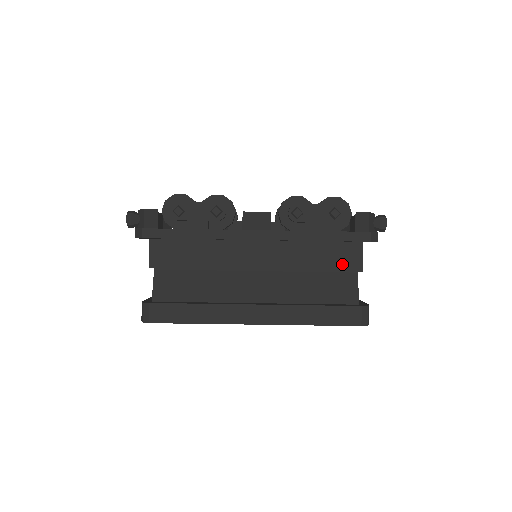
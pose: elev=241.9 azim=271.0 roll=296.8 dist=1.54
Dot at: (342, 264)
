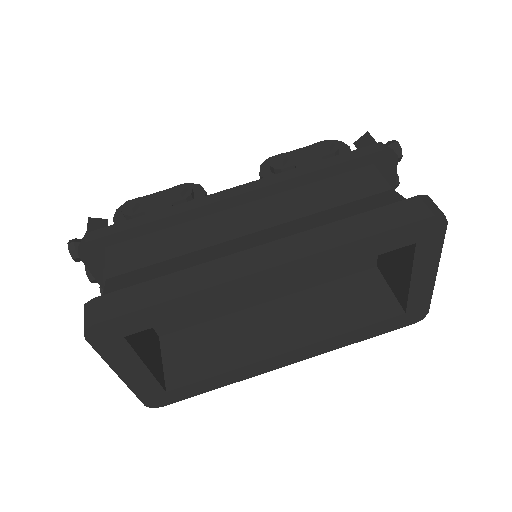
Dot at: (366, 189)
